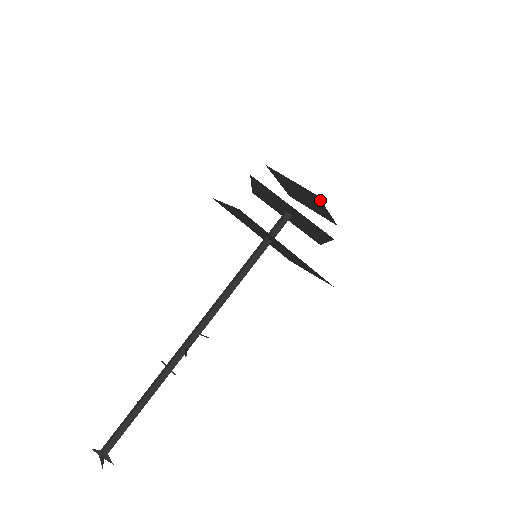
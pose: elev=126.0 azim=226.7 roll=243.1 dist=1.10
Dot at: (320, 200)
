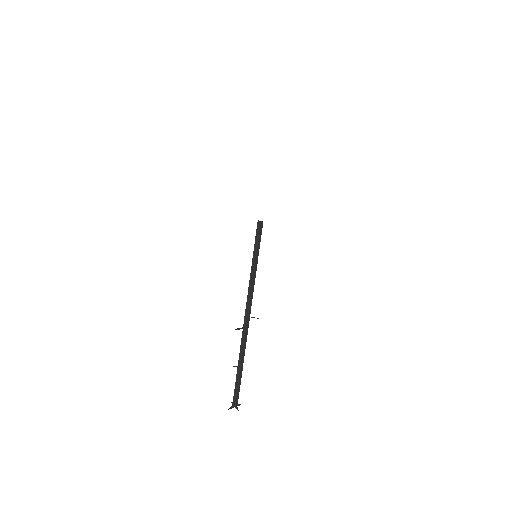
Dot at: occluded
